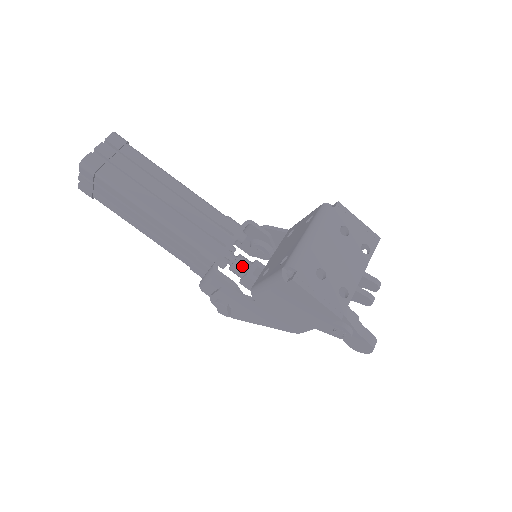
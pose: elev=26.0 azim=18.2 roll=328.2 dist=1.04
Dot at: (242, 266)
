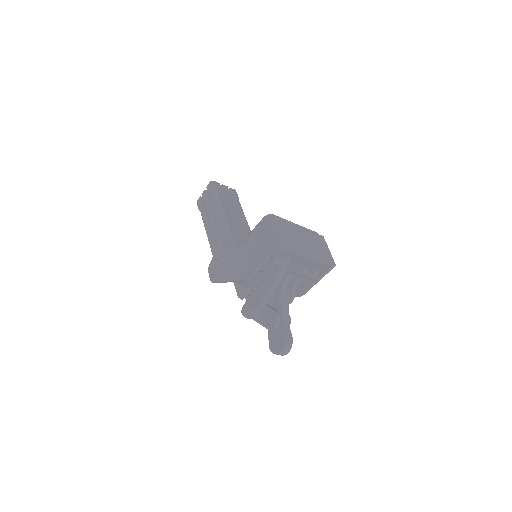
Dot at: occluded
